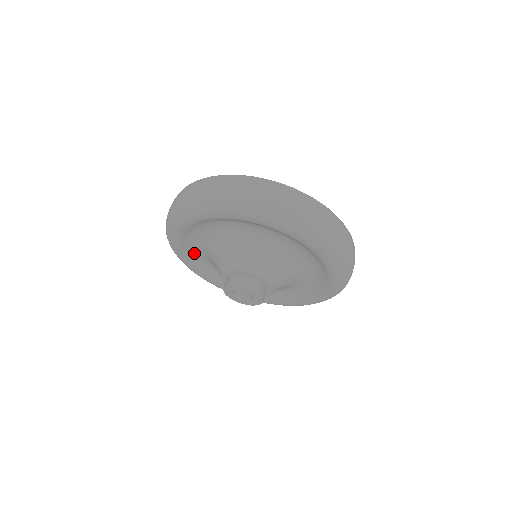
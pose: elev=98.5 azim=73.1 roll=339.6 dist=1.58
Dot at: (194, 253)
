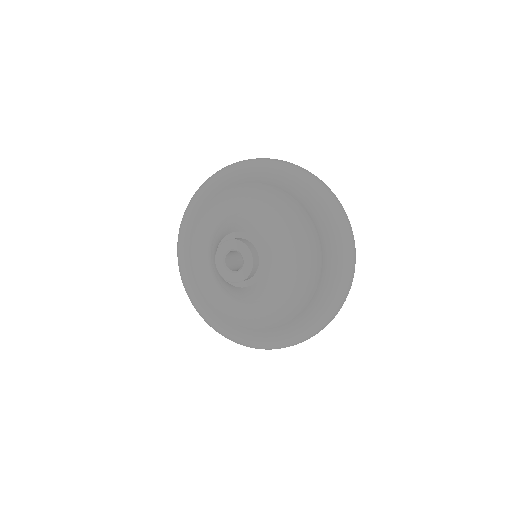
Dot at: (197, 263)
